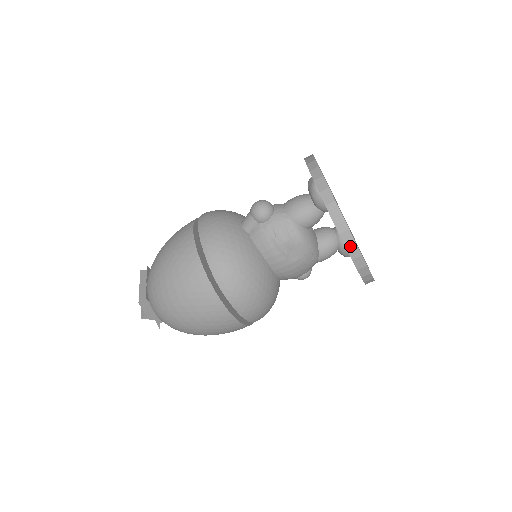
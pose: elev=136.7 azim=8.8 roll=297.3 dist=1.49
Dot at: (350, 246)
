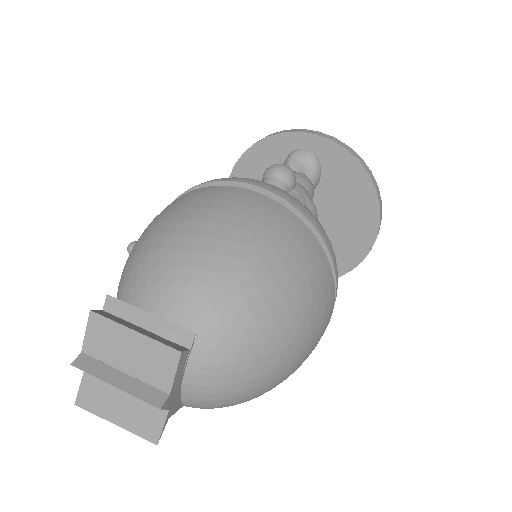
Dot at: (381, 205)
